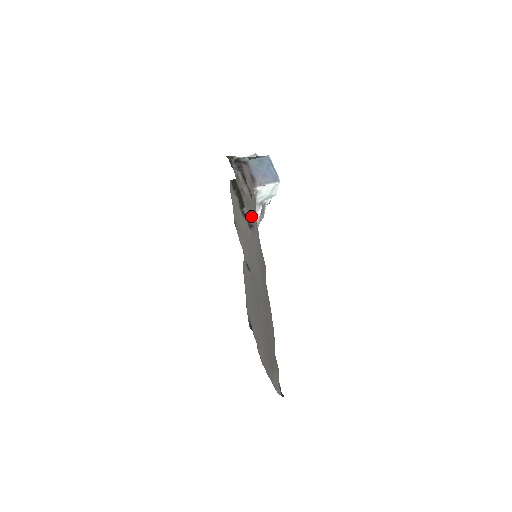
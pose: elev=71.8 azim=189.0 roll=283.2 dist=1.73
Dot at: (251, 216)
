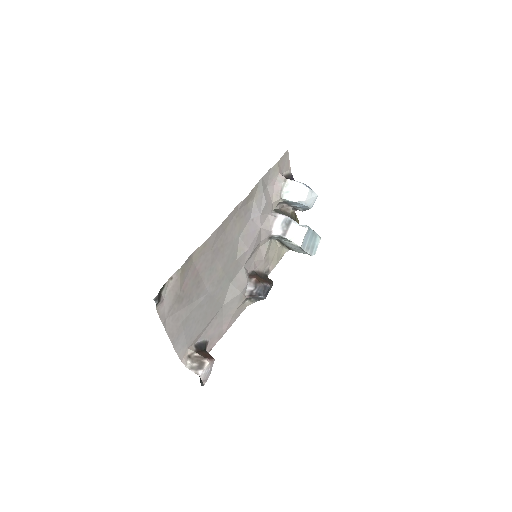
Dot at: (272, 208)
